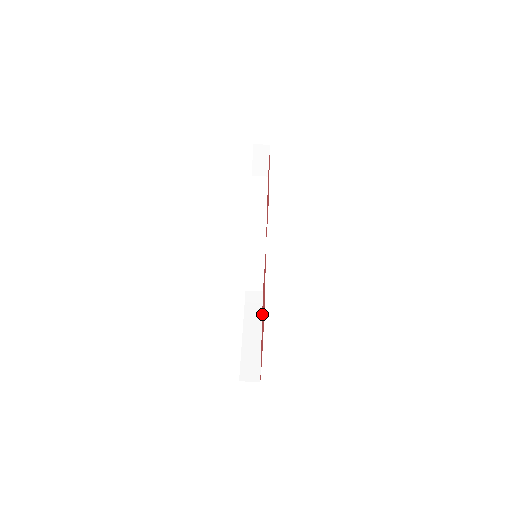
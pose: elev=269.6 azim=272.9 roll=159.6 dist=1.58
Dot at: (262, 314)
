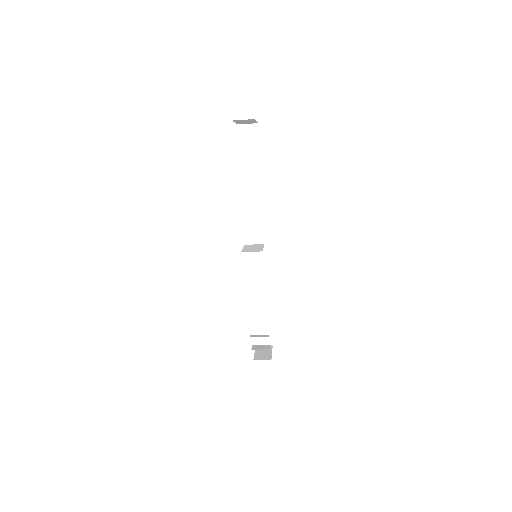
Dot at: occluded
